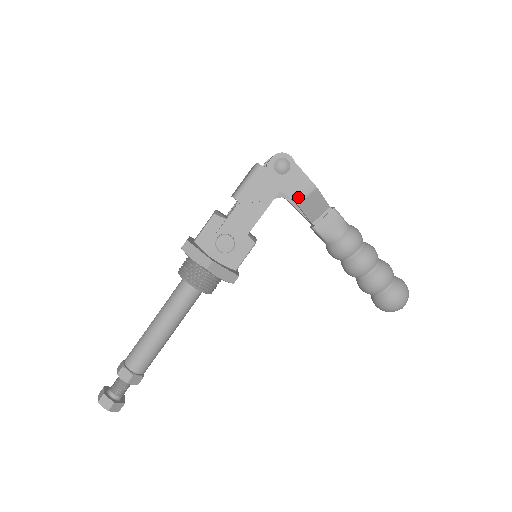
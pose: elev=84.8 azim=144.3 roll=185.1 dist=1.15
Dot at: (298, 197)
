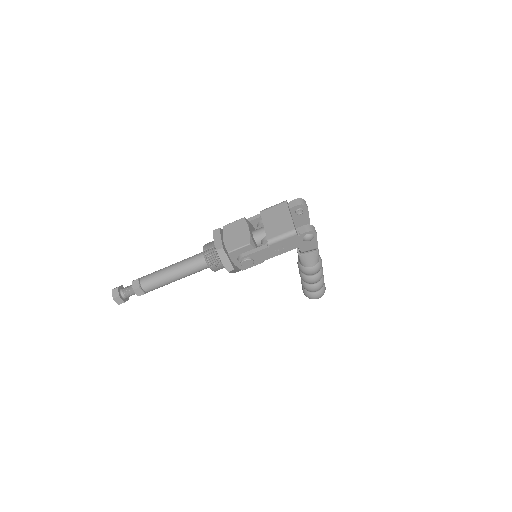
Dot at: (304, 250)
